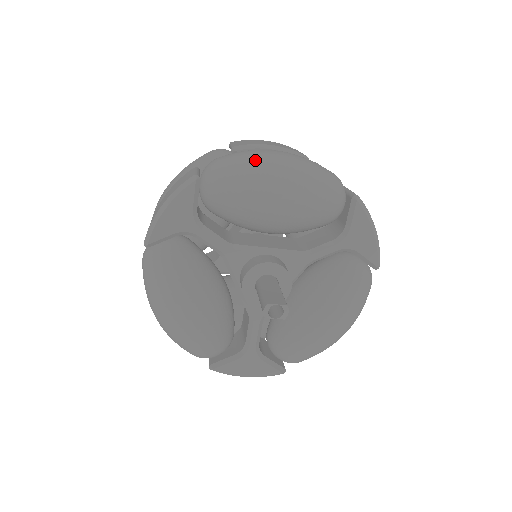
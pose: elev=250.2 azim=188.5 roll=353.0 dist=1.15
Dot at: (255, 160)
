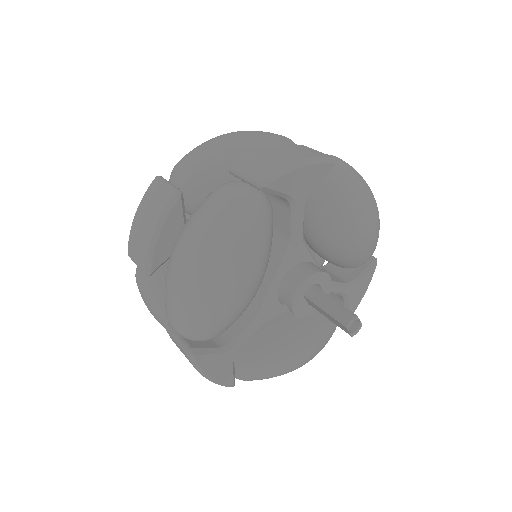
Dot at: (367, 184)
